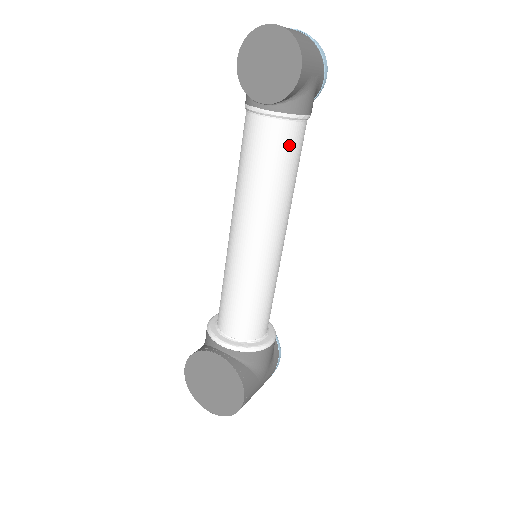
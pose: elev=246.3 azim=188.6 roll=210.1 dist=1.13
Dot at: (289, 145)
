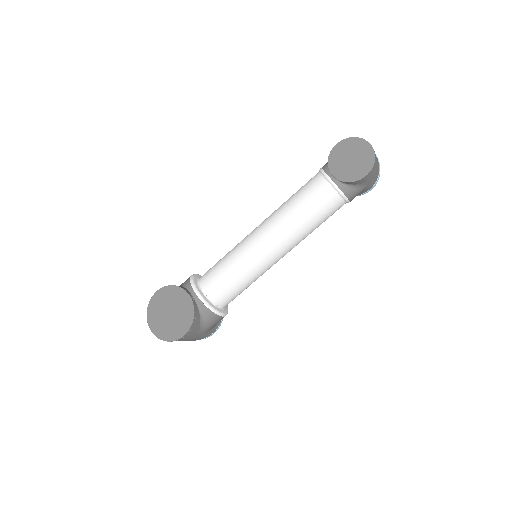
Dot at: (329, 208)
